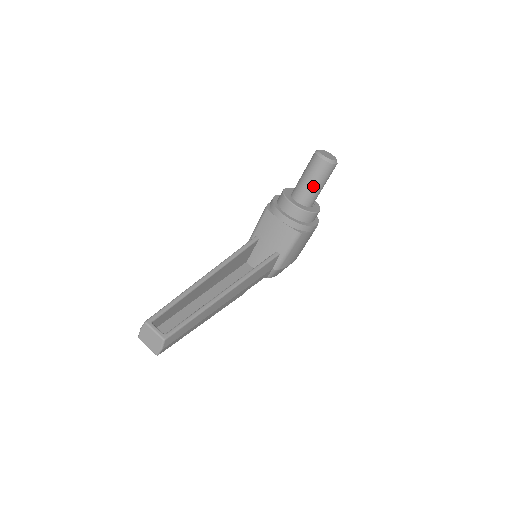
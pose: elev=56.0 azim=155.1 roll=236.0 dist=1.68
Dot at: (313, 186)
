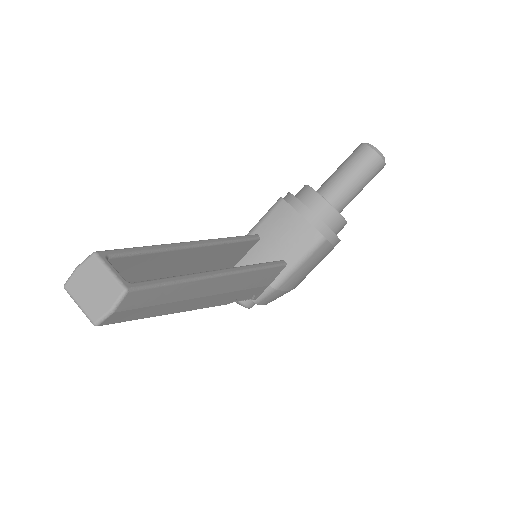
Dot at: (352, 183)
